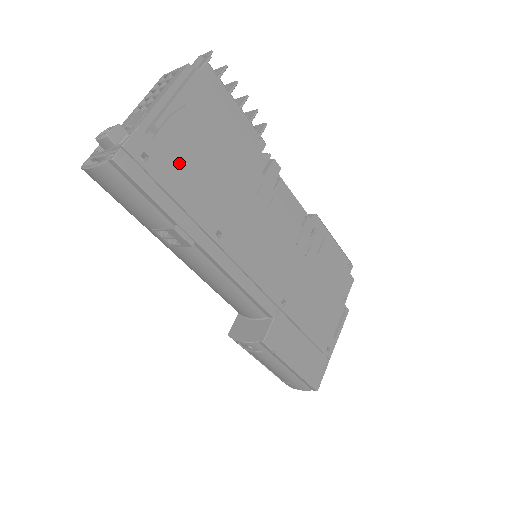
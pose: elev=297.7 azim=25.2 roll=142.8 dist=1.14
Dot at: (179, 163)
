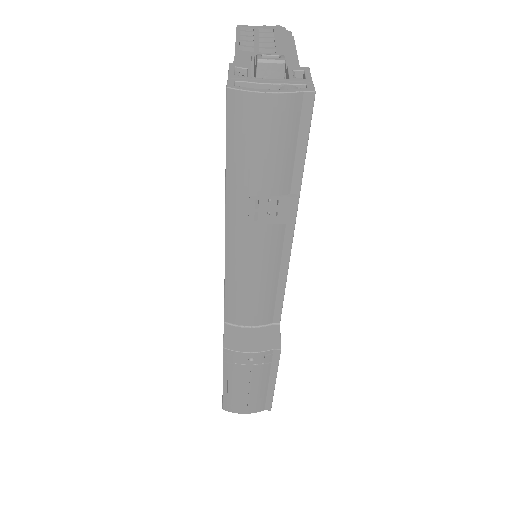
Dot at: occluded
